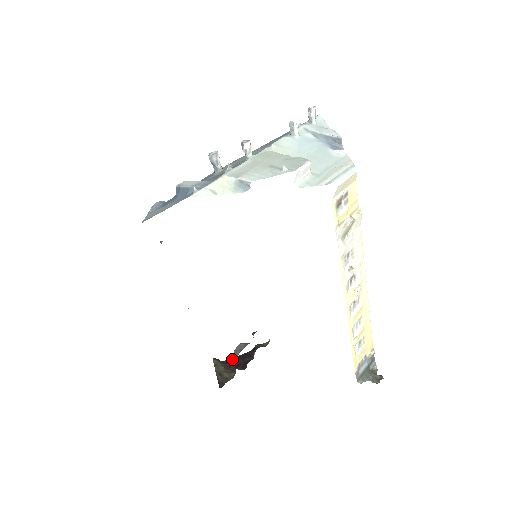
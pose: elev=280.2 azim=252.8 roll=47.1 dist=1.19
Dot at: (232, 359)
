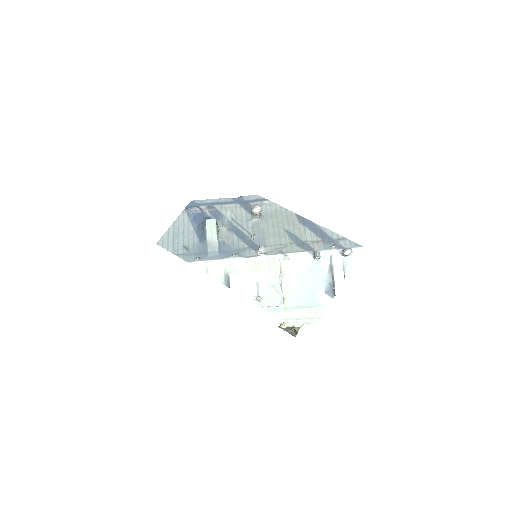
Dot at: occluded
